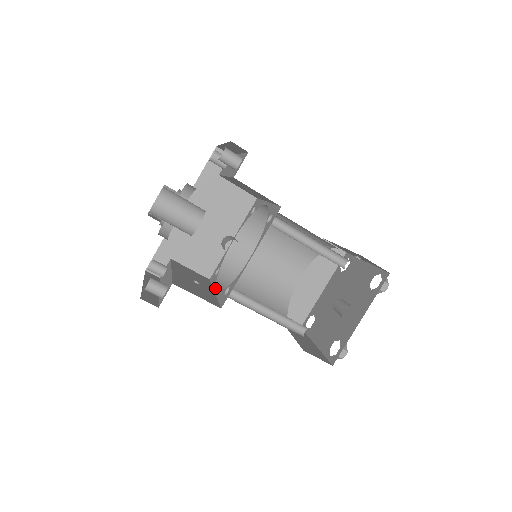
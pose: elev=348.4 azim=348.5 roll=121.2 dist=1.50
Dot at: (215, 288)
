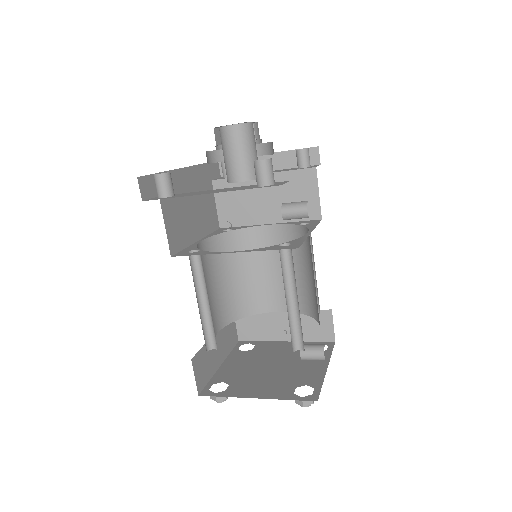
Dot at: occluded
